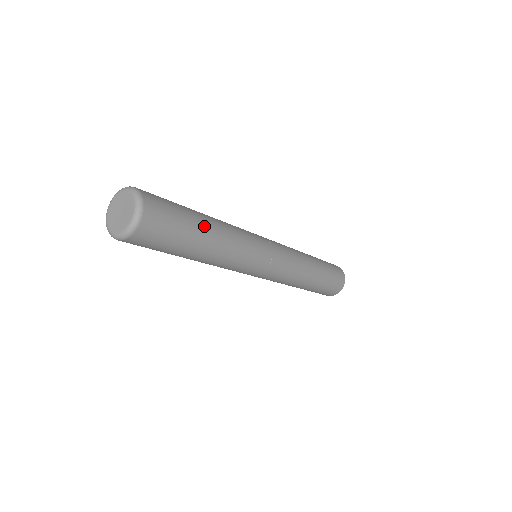
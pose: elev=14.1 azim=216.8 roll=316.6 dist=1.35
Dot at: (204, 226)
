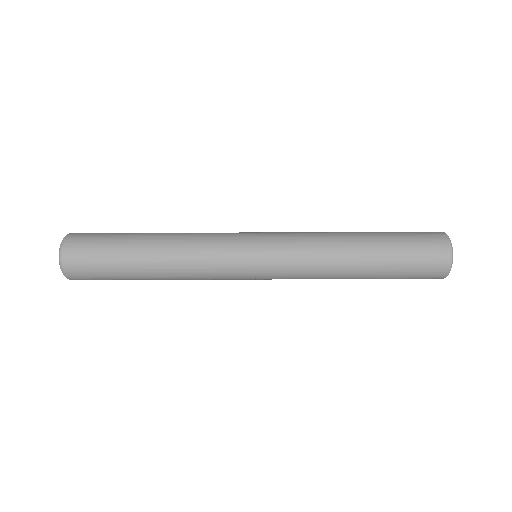
Dot at: (141, 235)
